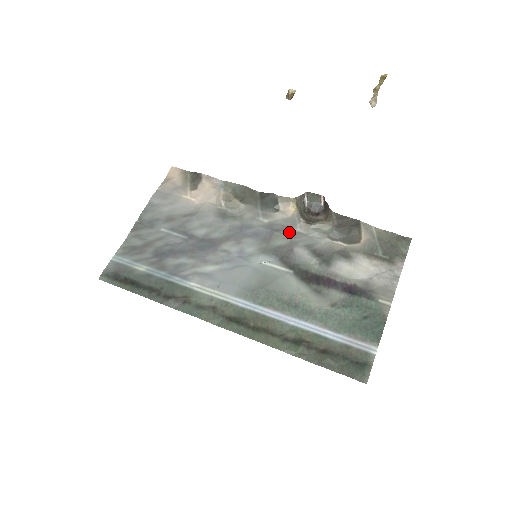
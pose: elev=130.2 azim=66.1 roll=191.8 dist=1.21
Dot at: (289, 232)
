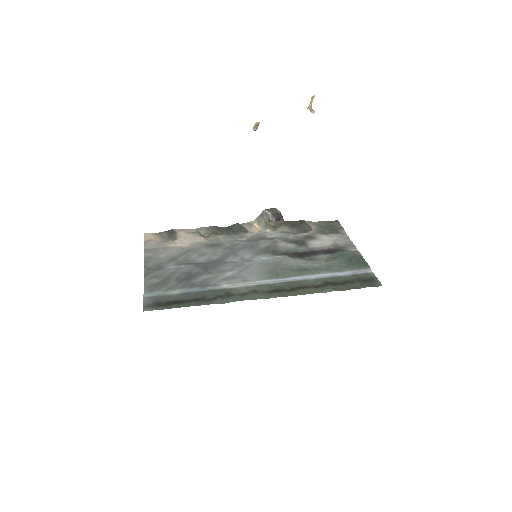
Dot at: (265, 239)
